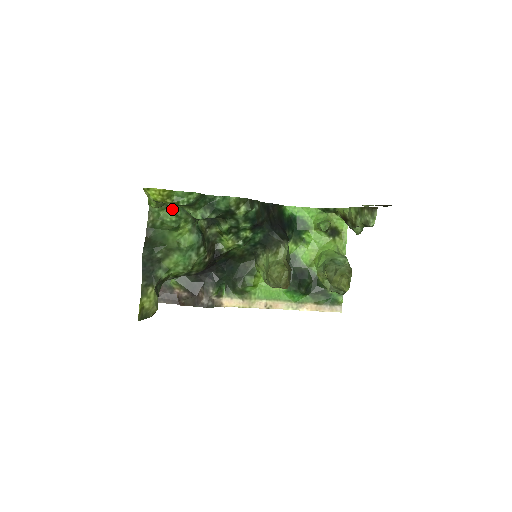
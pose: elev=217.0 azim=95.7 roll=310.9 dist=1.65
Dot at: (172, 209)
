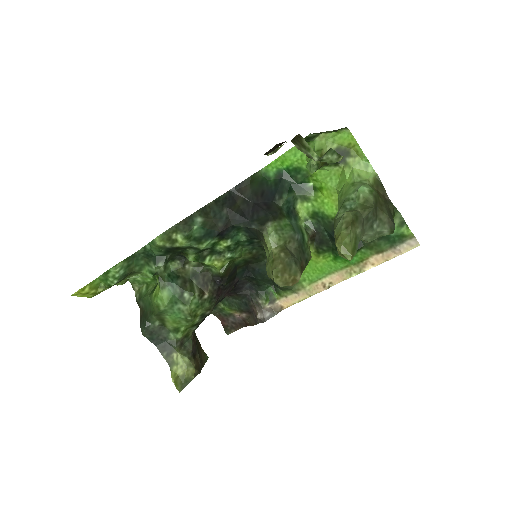
Dot at: occluded
